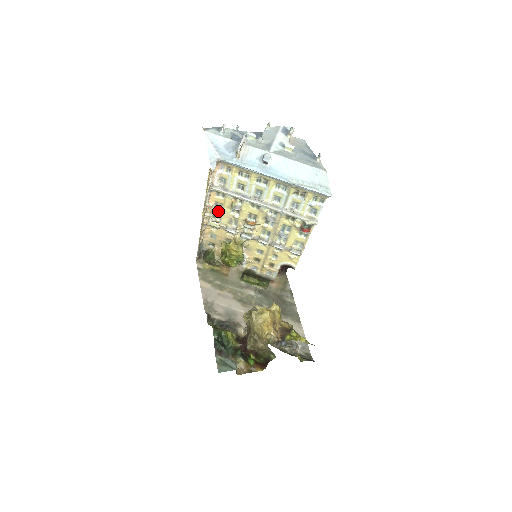
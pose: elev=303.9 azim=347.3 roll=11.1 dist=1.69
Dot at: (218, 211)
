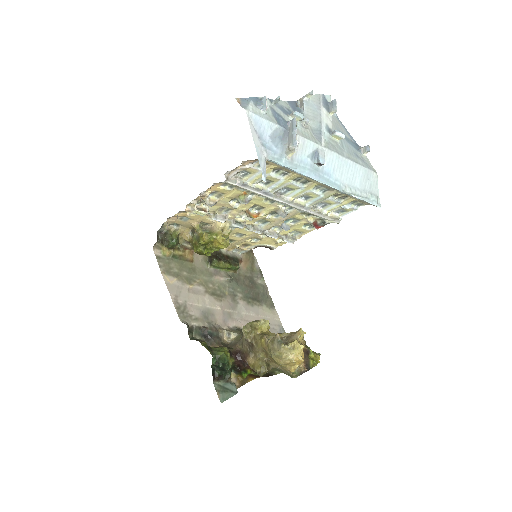
Dot at: (213, 200)
